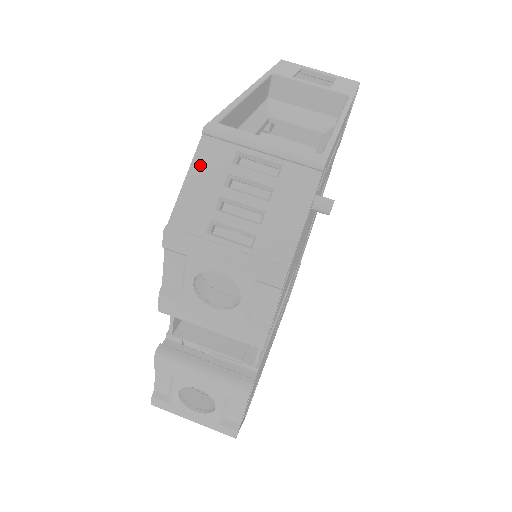
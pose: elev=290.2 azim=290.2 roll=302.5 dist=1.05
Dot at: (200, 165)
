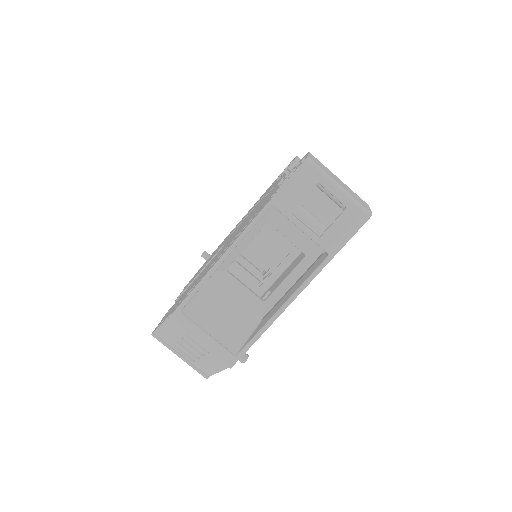
Dot at: (168, 326)
